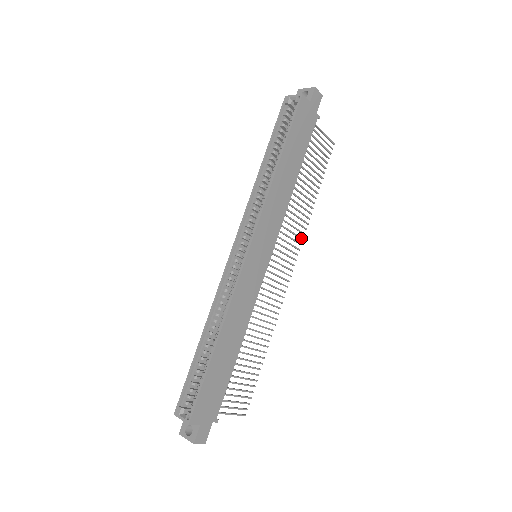
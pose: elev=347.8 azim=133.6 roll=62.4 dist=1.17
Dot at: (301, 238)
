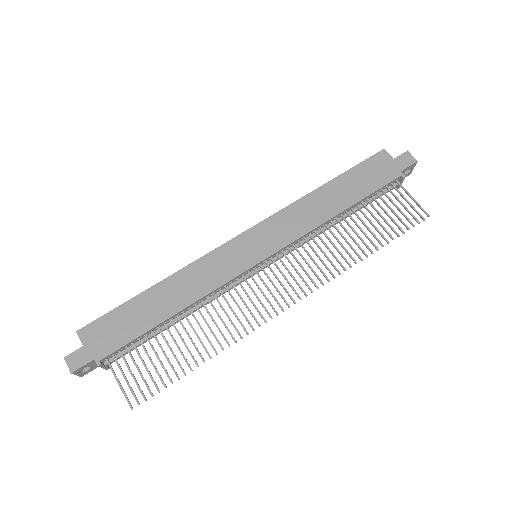
Dot at: (326, 277)
